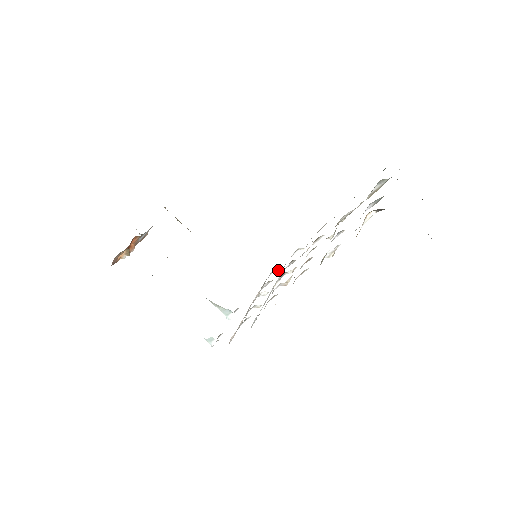
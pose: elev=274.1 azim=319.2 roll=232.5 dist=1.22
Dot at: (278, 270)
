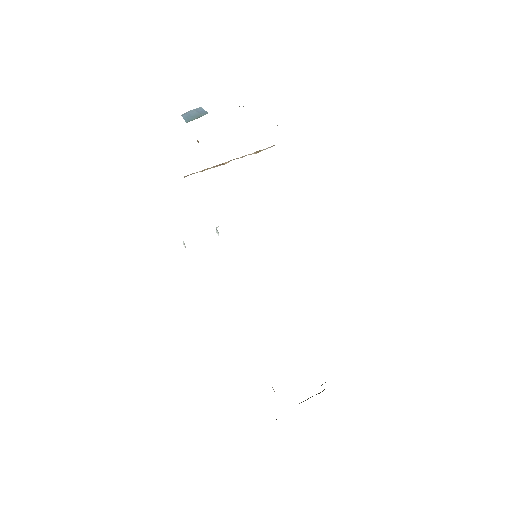
Dot at: occluded
